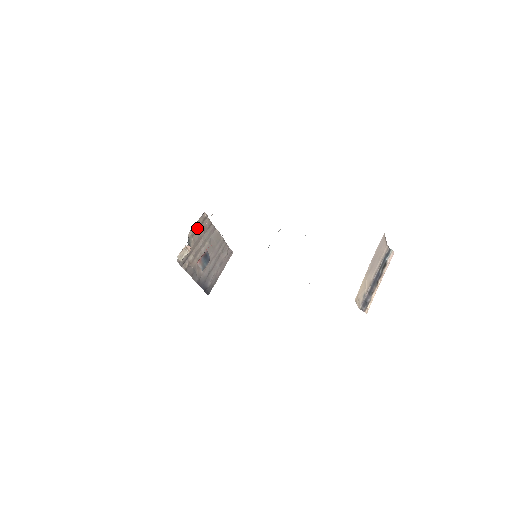
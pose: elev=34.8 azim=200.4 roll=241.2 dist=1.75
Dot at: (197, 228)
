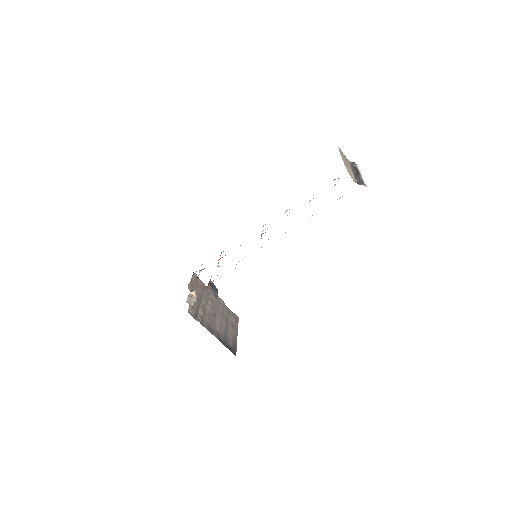
Dot at: (193, 286)
